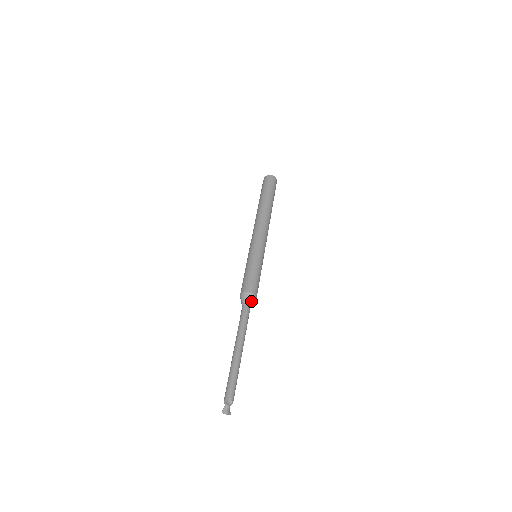
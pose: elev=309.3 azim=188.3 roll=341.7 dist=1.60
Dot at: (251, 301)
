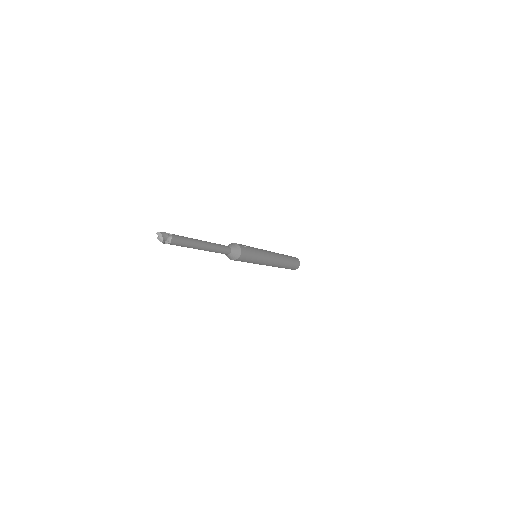
Dot at: (235, 248)
